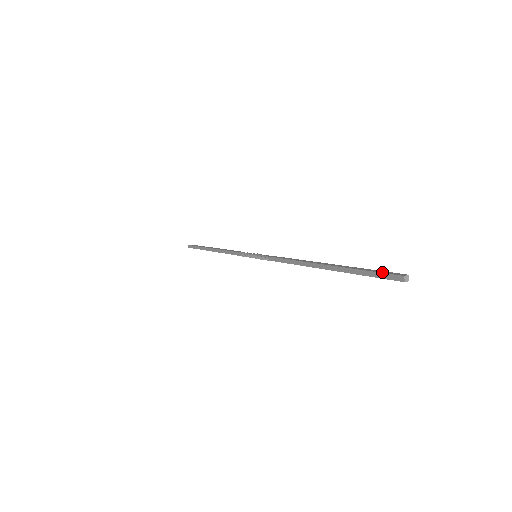
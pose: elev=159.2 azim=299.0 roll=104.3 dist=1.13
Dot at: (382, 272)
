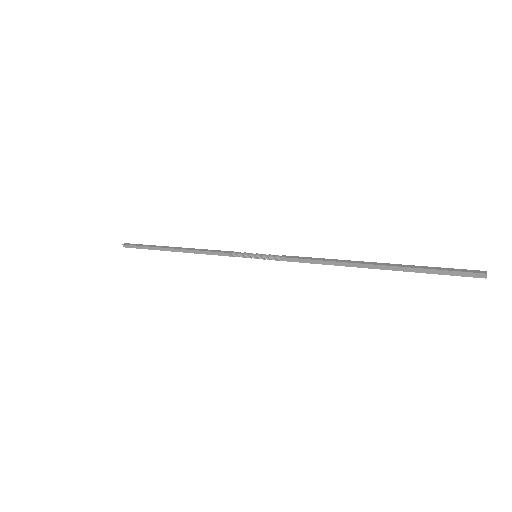
Dot at: (456, 270)
